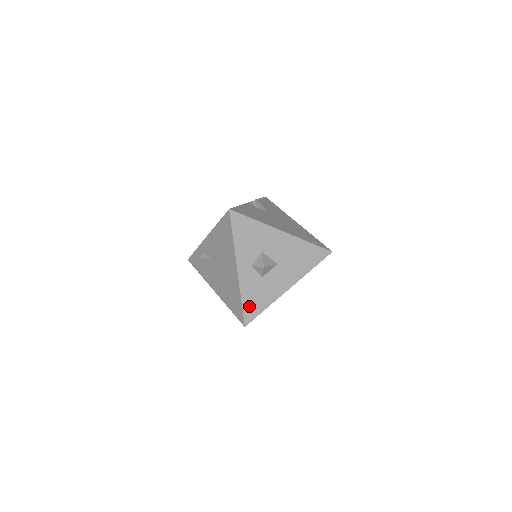
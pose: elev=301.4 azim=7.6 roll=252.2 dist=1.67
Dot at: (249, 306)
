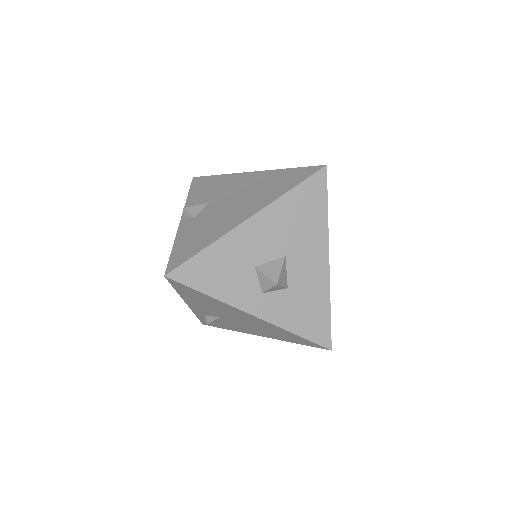
Dot at: (310, 329)
